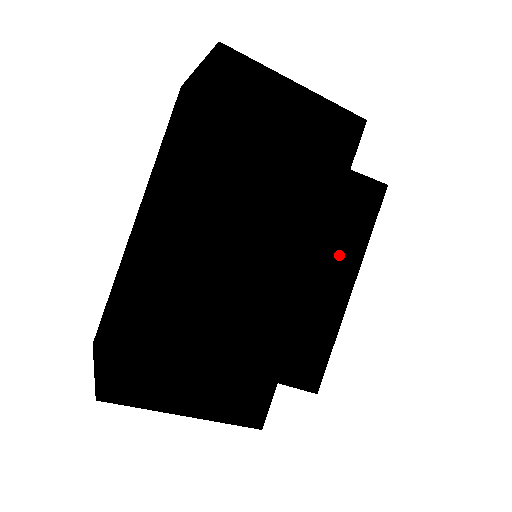
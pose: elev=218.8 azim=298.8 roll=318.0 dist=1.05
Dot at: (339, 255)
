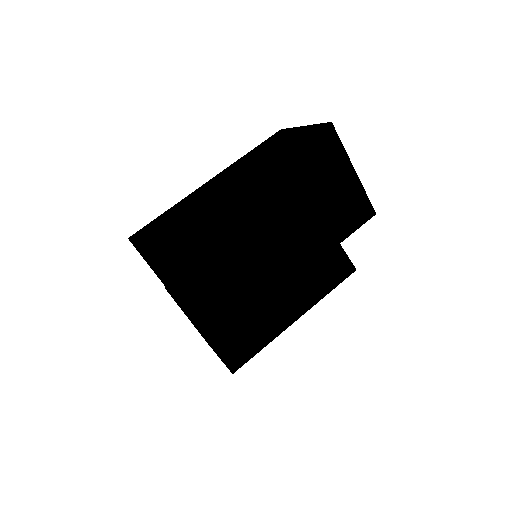
Dot at: (302, 292)
